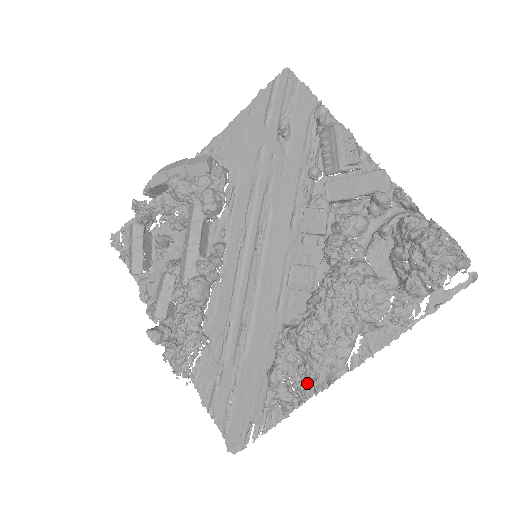
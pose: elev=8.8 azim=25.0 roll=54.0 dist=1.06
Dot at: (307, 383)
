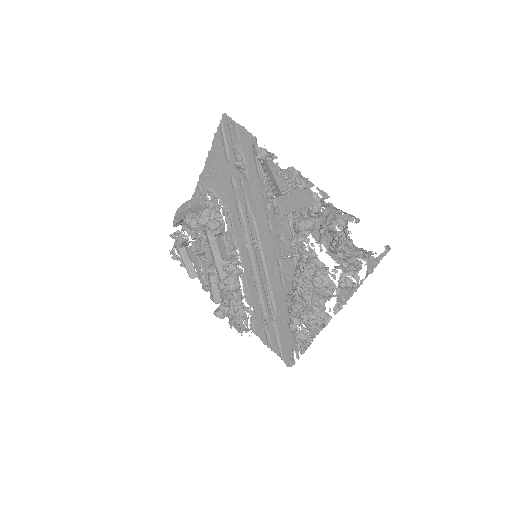
Dot at: occluded
